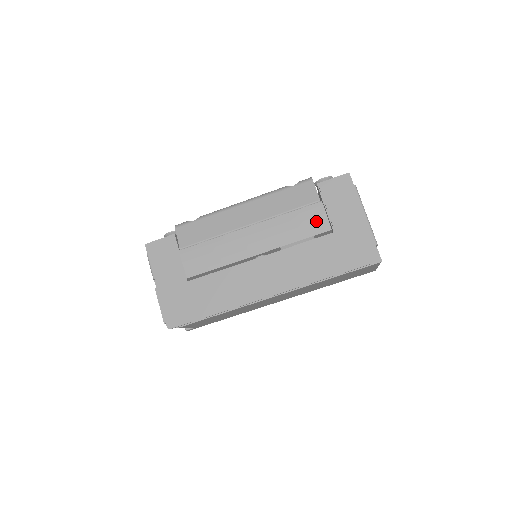
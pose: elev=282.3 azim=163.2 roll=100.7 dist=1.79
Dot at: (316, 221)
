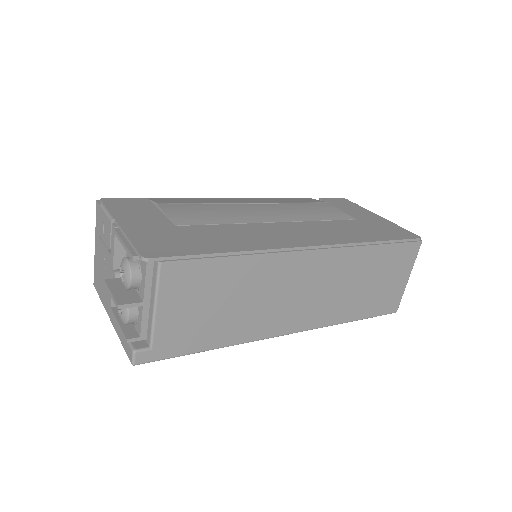
Dot at: (332, 211)
